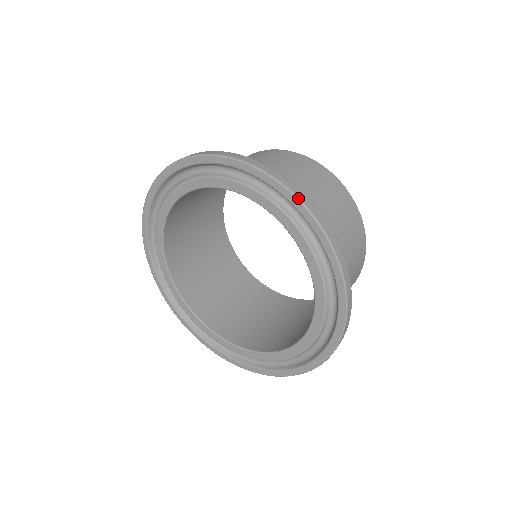
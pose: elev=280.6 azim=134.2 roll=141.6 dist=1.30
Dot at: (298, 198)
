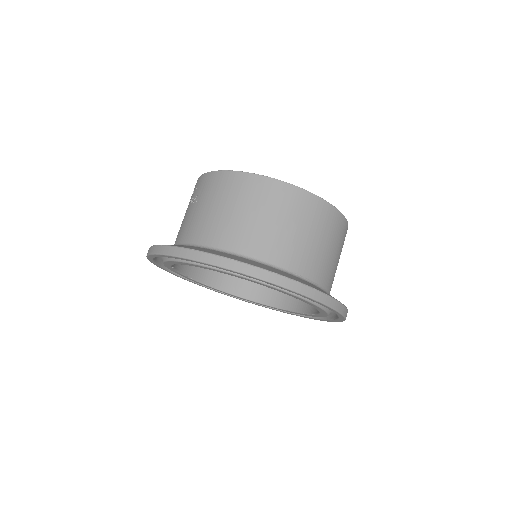
Dot at: (270, 283)
